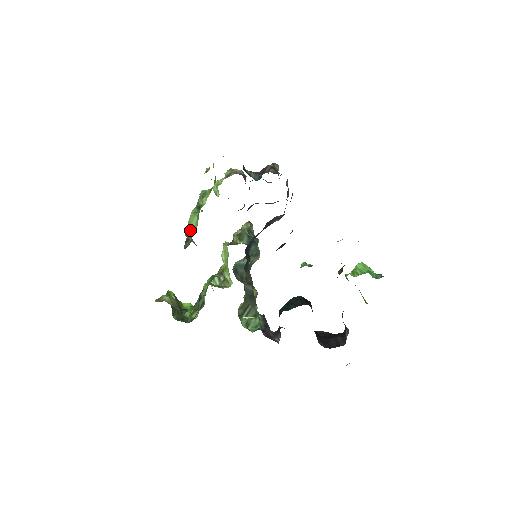
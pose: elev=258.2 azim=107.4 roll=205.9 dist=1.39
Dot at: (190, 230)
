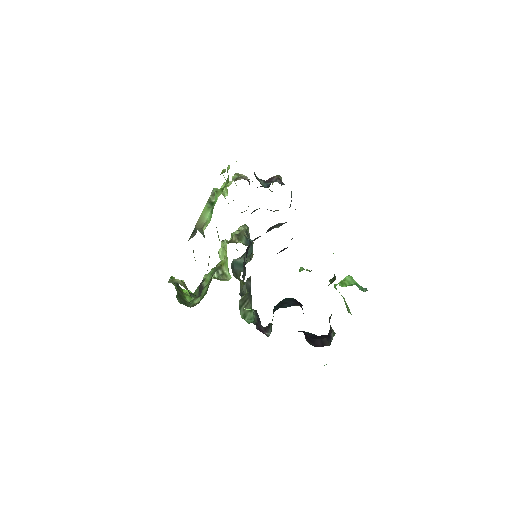
Dot at: (202, 223)
